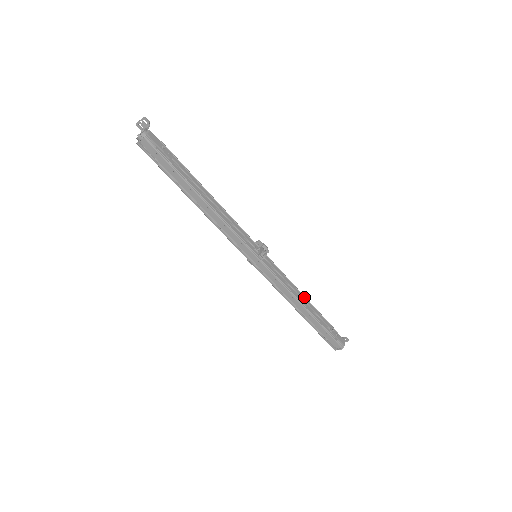
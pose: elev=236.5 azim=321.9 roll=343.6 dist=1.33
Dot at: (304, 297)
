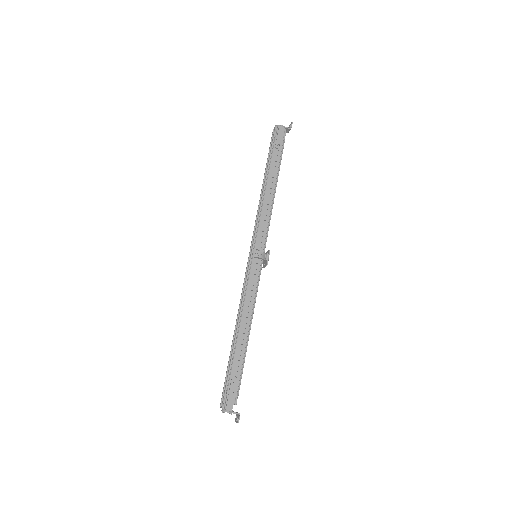
Dot at: (249, 327)
